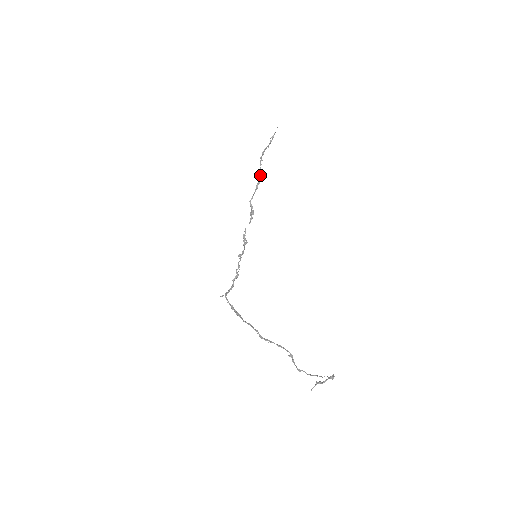
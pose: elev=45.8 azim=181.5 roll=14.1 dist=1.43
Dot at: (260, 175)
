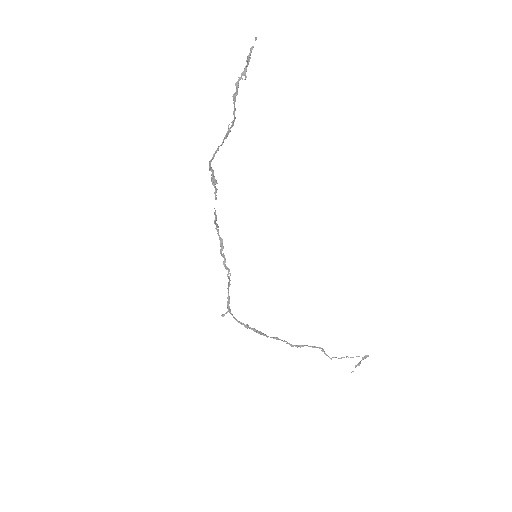
Dot at: (232, 126)
